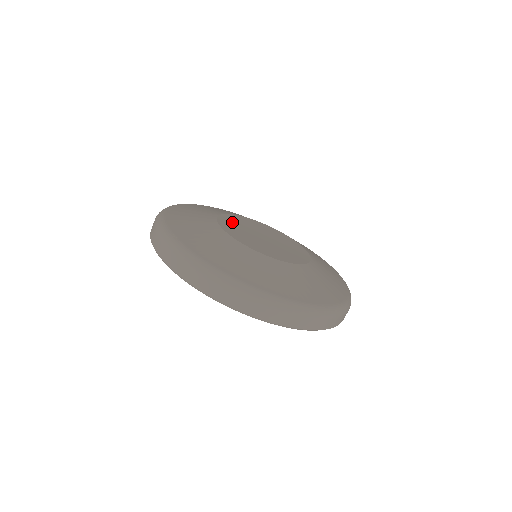
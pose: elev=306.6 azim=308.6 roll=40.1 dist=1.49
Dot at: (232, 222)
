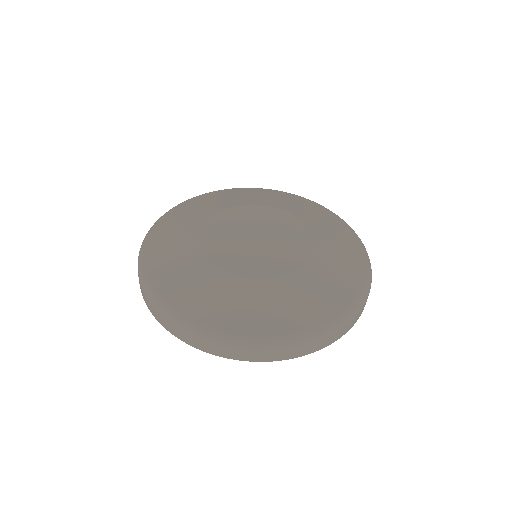
Dot at: (240, 215)
